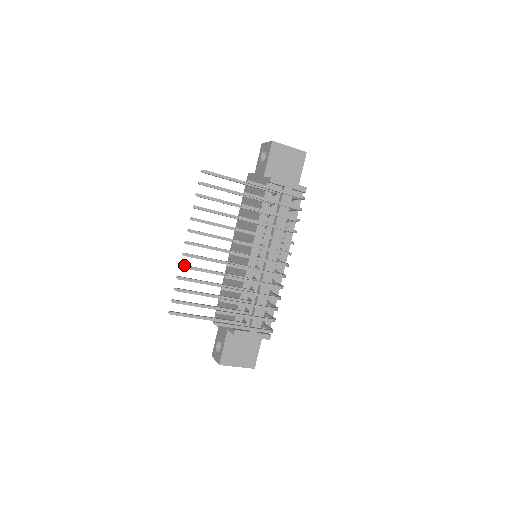
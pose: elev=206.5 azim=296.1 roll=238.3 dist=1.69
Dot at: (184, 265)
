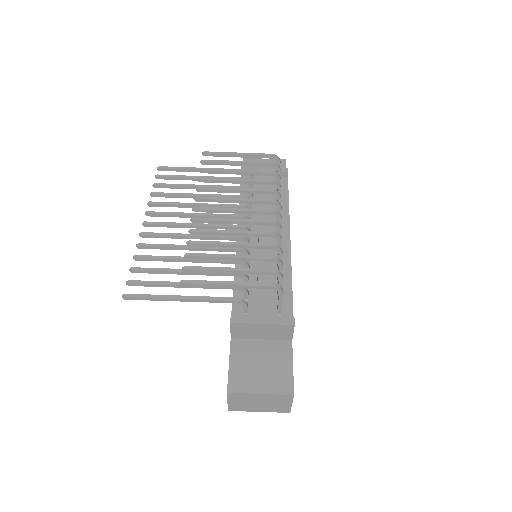
Dot at: (142, 243)
